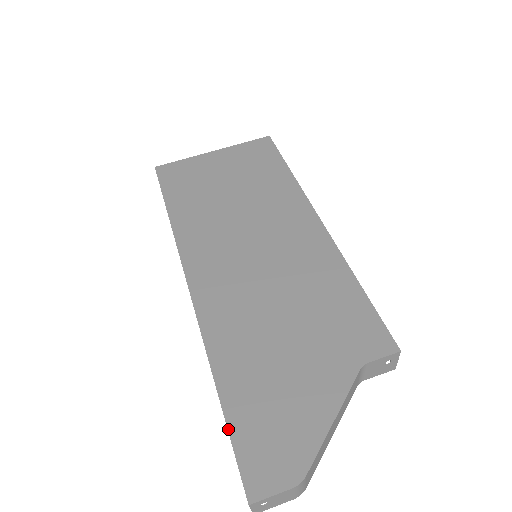
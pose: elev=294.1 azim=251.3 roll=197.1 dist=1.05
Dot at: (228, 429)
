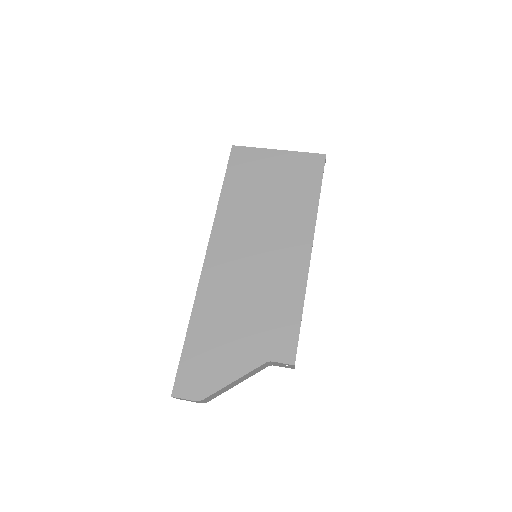
Dot at: (181, 355)
